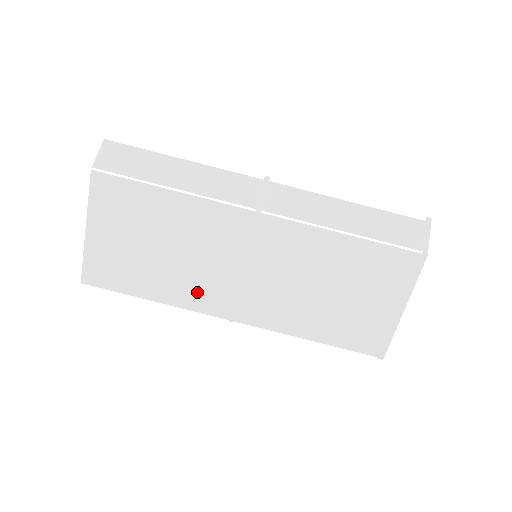
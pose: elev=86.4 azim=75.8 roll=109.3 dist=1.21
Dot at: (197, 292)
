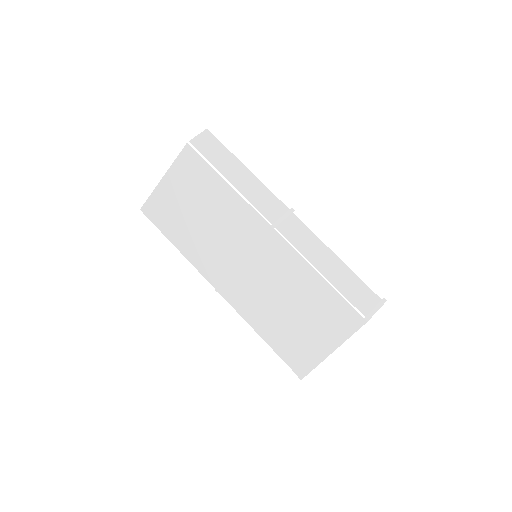
Dot at: (206, 258)
